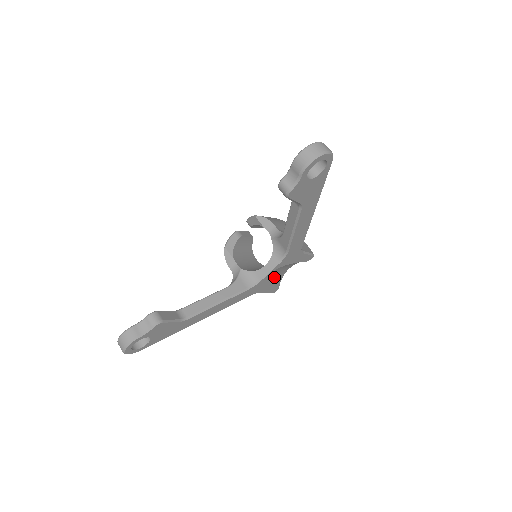
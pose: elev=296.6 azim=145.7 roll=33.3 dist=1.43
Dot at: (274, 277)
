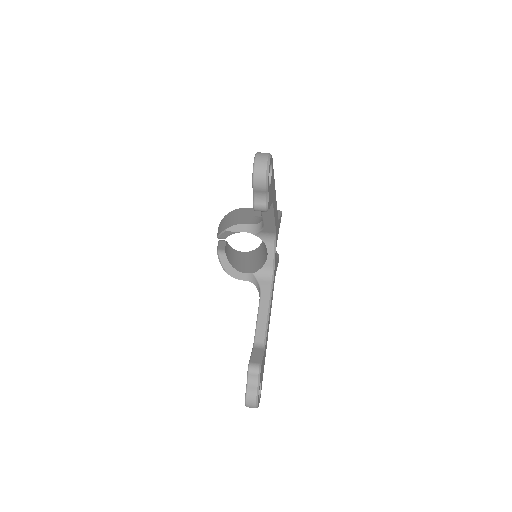
Dot at: occluded
